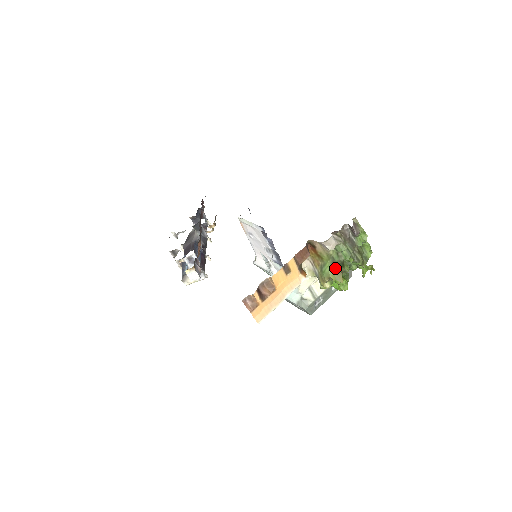
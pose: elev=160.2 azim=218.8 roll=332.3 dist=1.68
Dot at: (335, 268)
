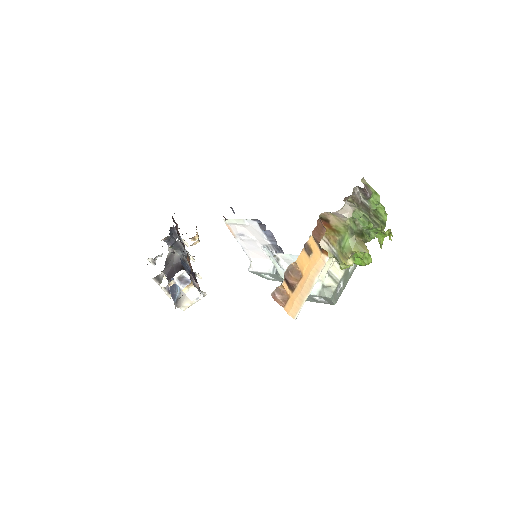
Dot at: (355, 239)
